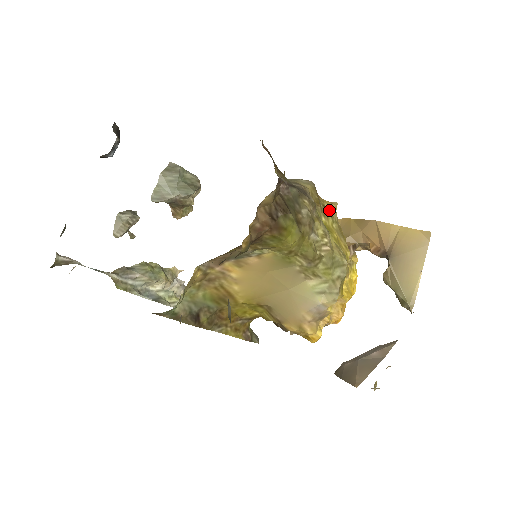
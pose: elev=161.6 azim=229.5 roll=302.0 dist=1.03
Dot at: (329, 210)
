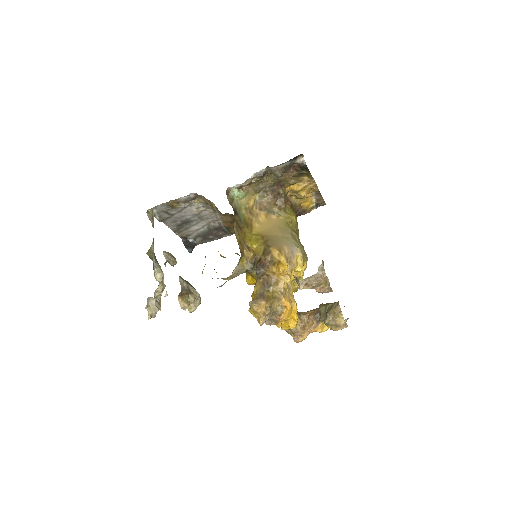
Dot at: occluded
